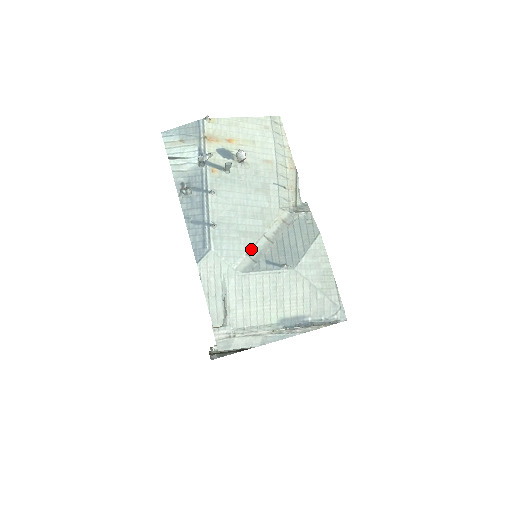
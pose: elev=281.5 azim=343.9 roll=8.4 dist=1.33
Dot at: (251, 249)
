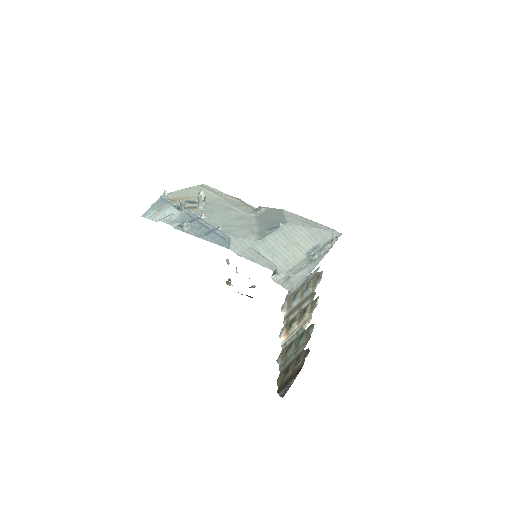
Dot at: (253, 231)
